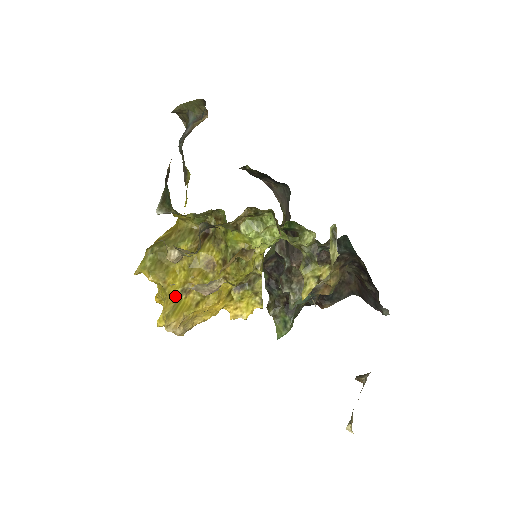
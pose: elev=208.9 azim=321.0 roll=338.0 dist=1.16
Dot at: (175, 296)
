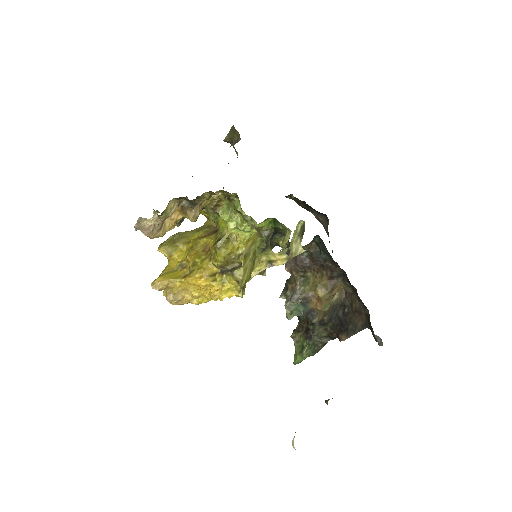
Dot at: (173, 268)
